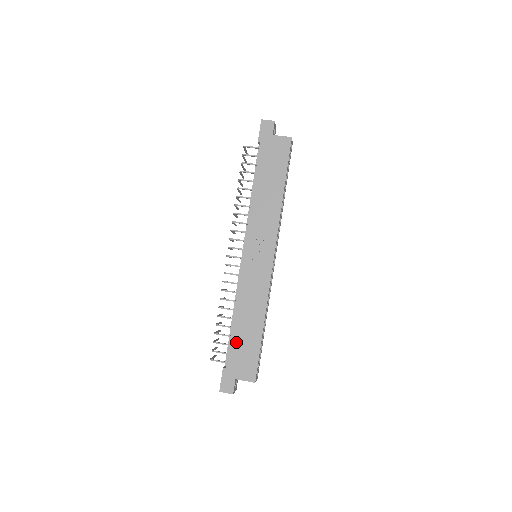
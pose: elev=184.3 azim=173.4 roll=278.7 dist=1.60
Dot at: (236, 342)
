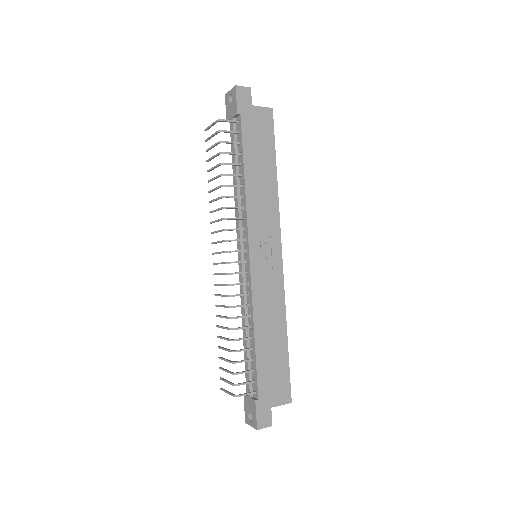
Dot at: (263, 364)
